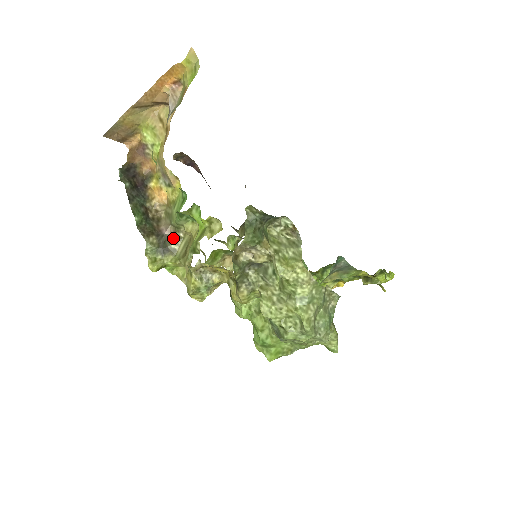
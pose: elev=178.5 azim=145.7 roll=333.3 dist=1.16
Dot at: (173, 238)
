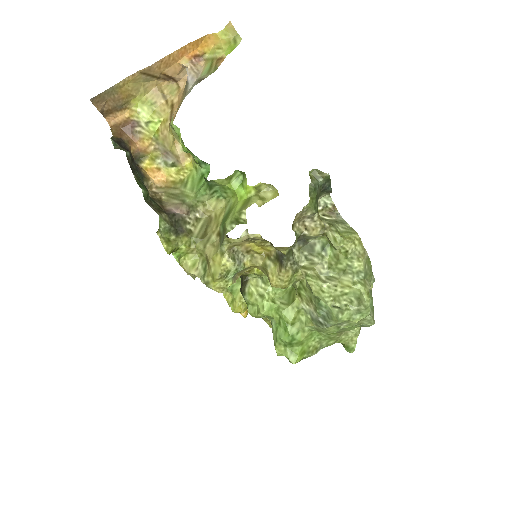
Dot at: (188, 218)
